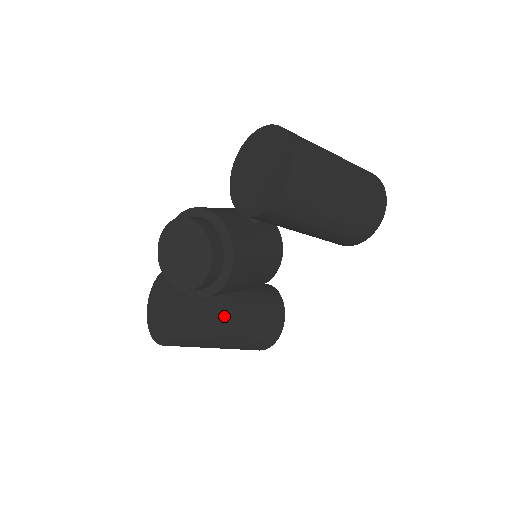
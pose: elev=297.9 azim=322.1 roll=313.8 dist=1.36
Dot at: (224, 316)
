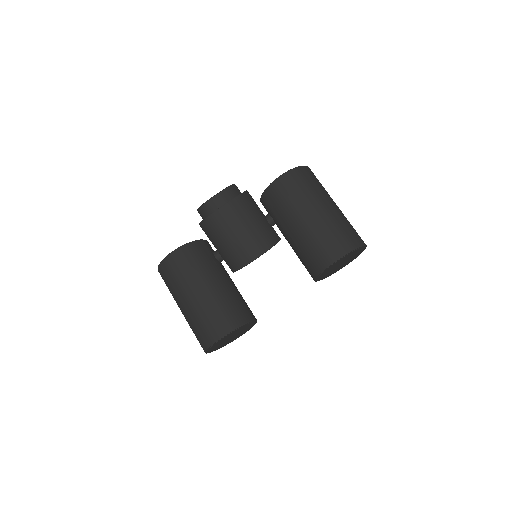
Dot at: (207, 270)
